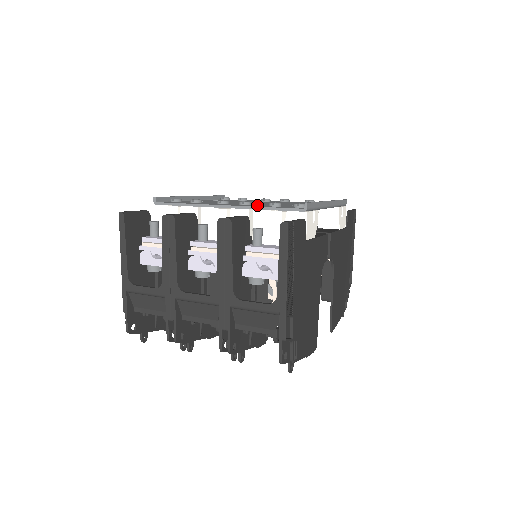
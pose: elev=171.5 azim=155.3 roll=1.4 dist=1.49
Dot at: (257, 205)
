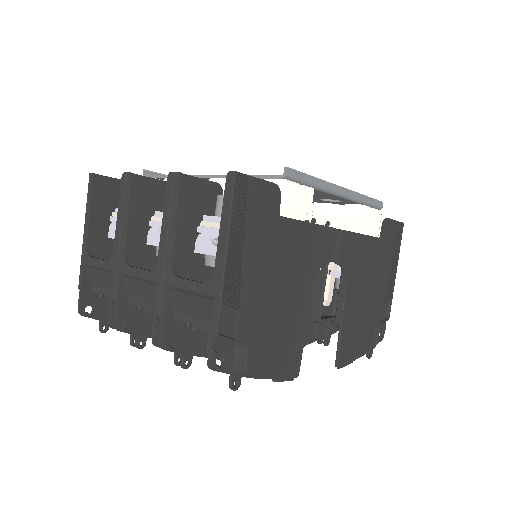
Dot at: occluded
